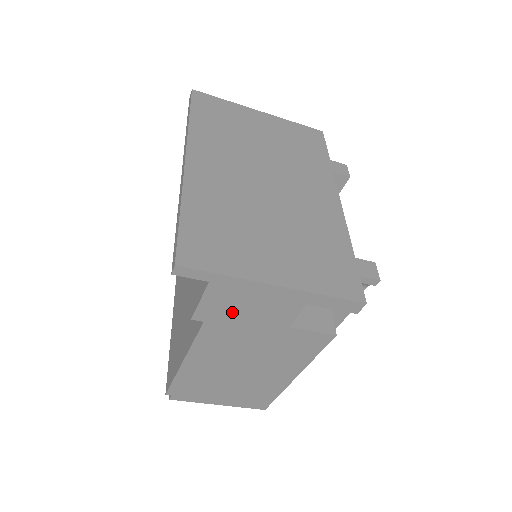
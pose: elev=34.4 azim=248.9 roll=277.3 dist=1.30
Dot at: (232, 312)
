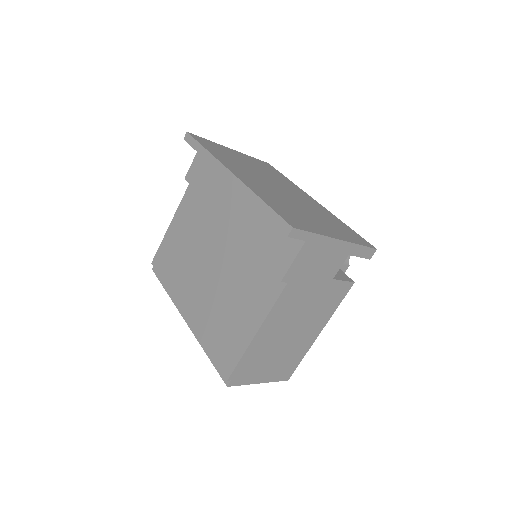
Dot at: (307, 269)
